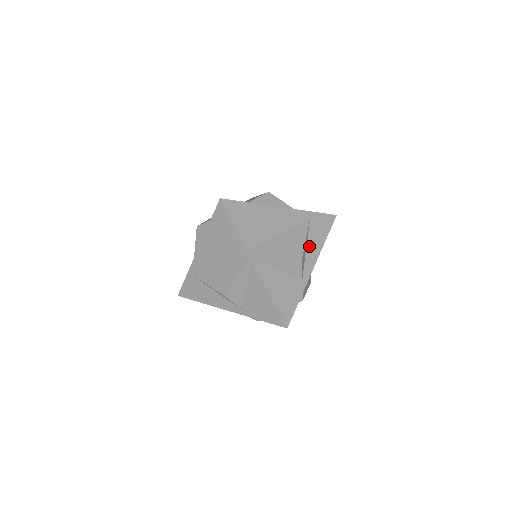
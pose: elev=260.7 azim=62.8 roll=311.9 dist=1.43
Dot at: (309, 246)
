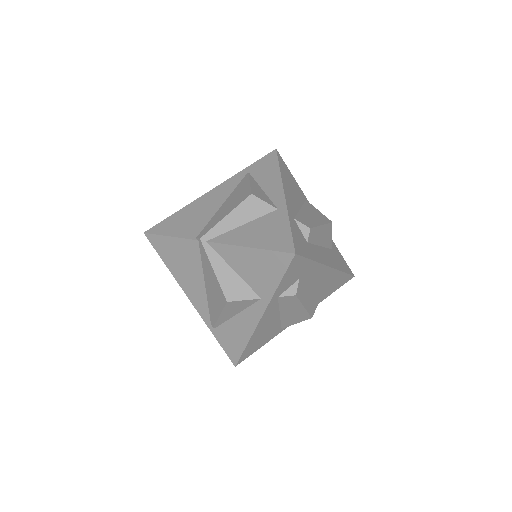
Dot at: (264, 186)
